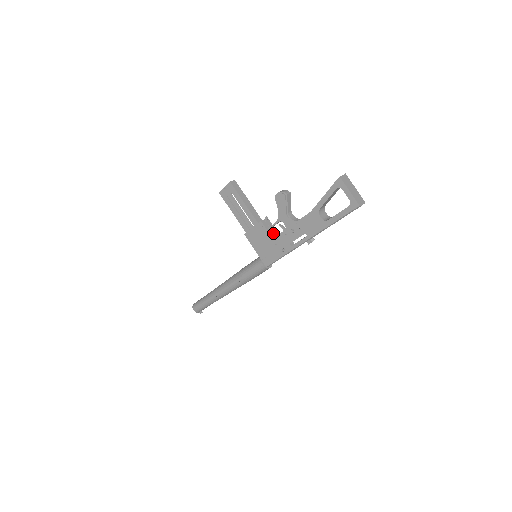
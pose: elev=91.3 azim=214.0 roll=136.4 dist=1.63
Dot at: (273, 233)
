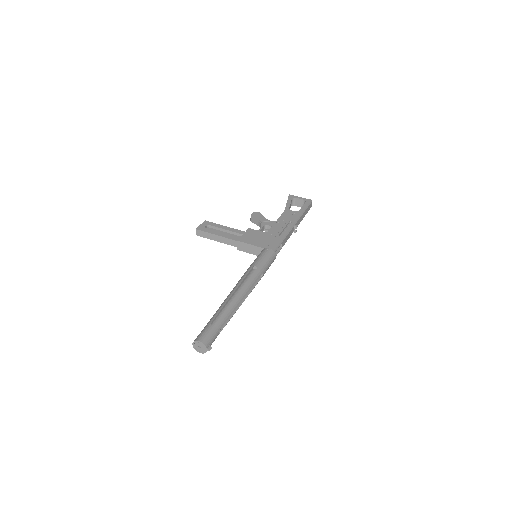
Dot at: occluded
